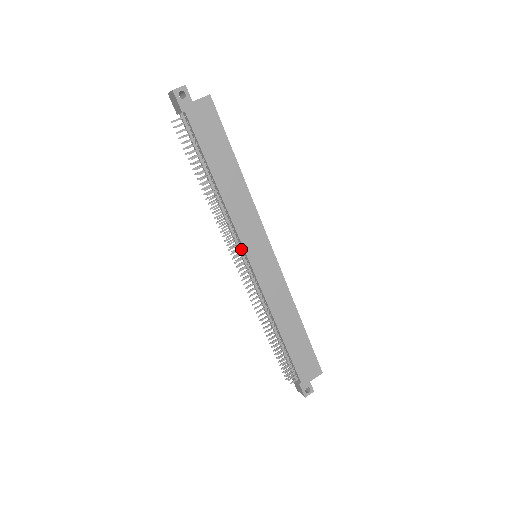
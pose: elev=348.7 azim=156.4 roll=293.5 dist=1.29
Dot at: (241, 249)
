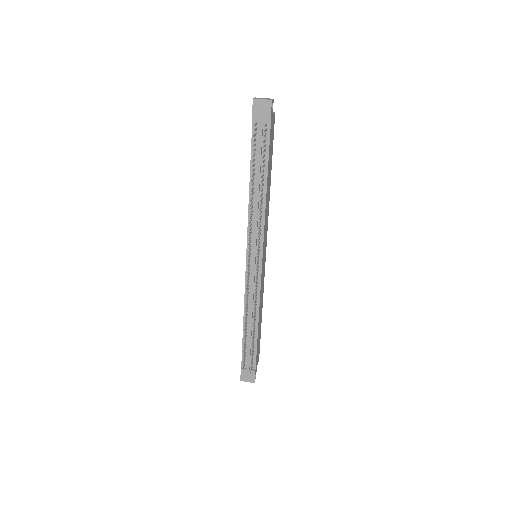
Dot at: (256, 249)
